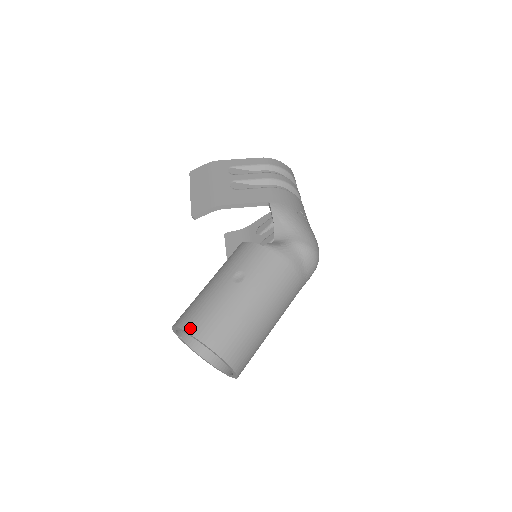
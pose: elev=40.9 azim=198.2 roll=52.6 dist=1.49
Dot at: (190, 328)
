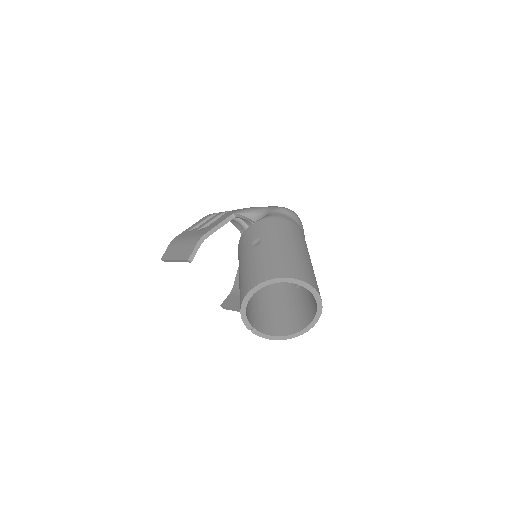
Dot at: (254, 283)
